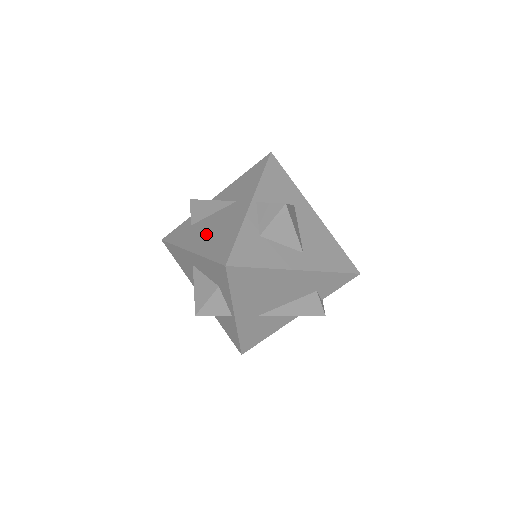
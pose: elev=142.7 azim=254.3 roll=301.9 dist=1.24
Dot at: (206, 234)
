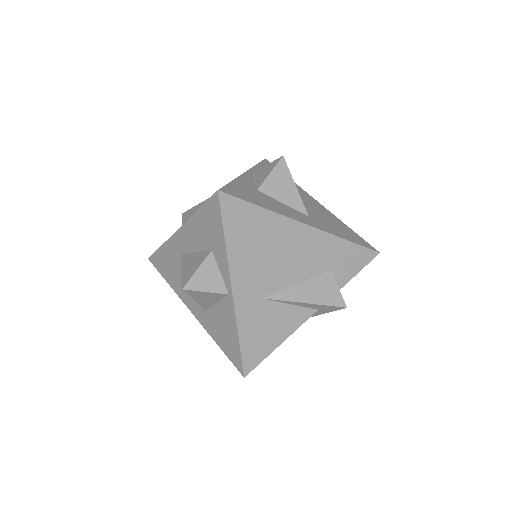
Dot at: occluded
